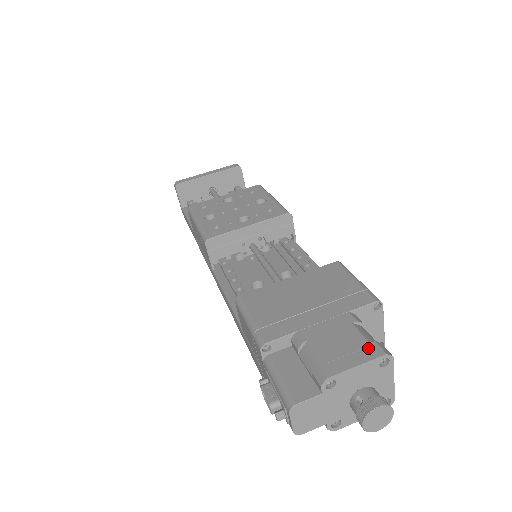
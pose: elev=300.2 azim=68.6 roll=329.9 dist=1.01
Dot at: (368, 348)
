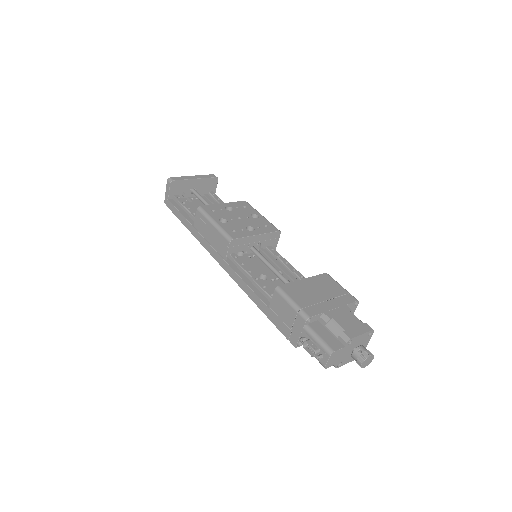
Dot at: (364, 326)
